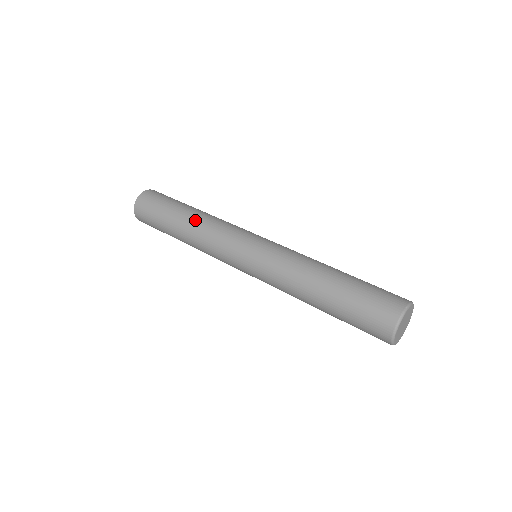
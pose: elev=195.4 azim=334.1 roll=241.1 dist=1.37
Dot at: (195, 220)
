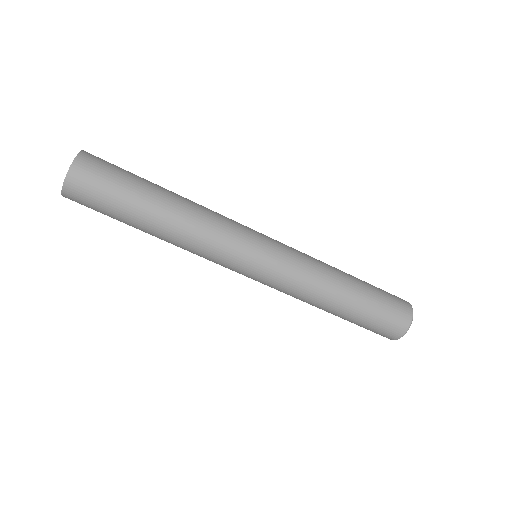
Dot at: occluded
